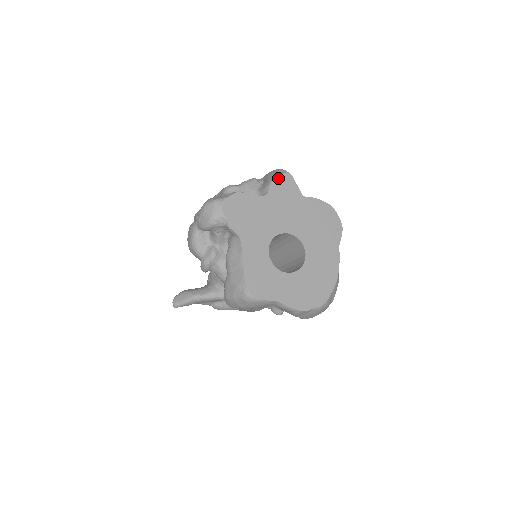
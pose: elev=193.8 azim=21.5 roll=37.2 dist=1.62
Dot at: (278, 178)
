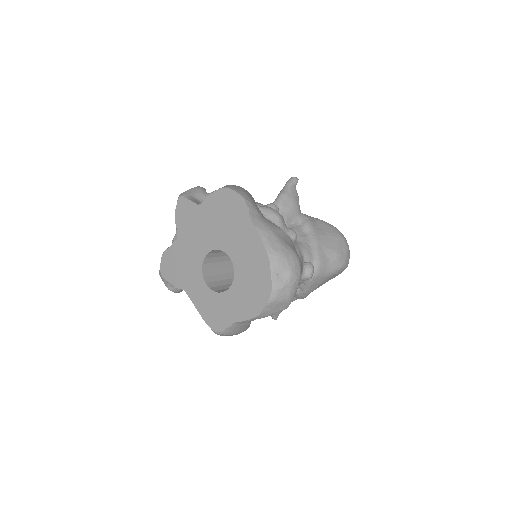
Dot at: (176, 211)
